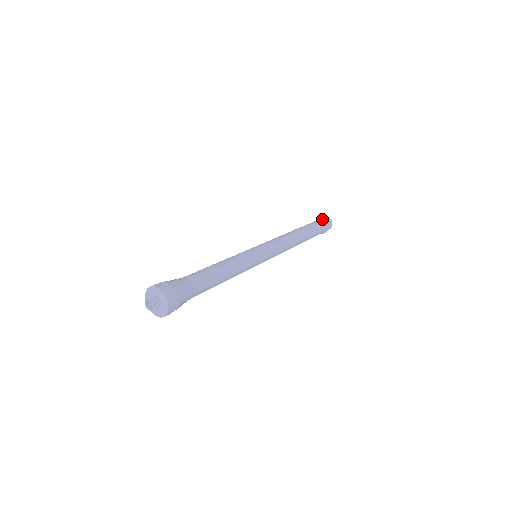
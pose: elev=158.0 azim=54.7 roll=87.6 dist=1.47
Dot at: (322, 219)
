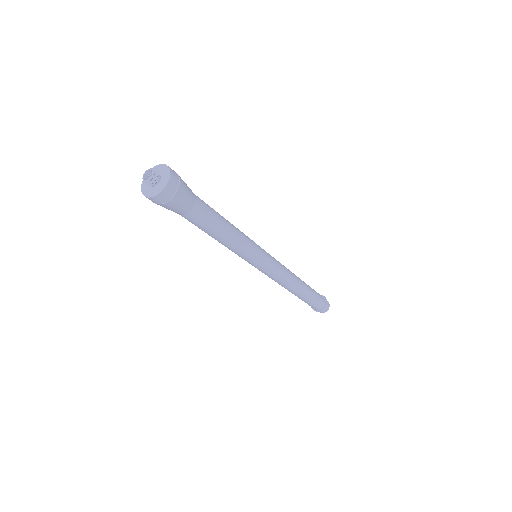
Dot at: occluded
